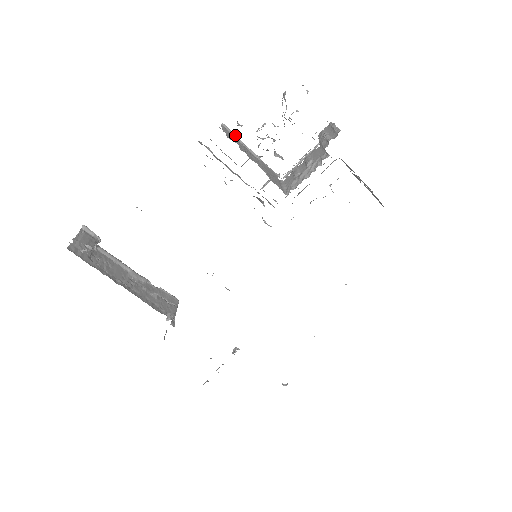
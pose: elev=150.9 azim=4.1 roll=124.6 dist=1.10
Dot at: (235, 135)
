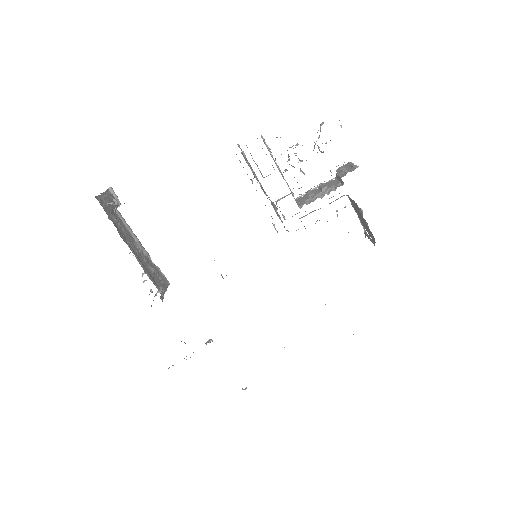
Dot at: occluded
